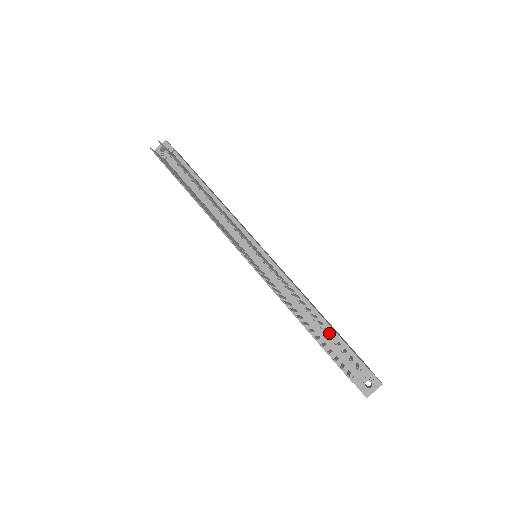
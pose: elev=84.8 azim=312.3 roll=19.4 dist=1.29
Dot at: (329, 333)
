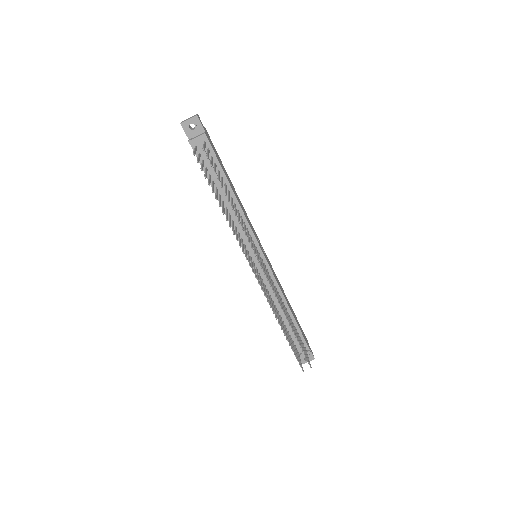
Dot at: occluded
